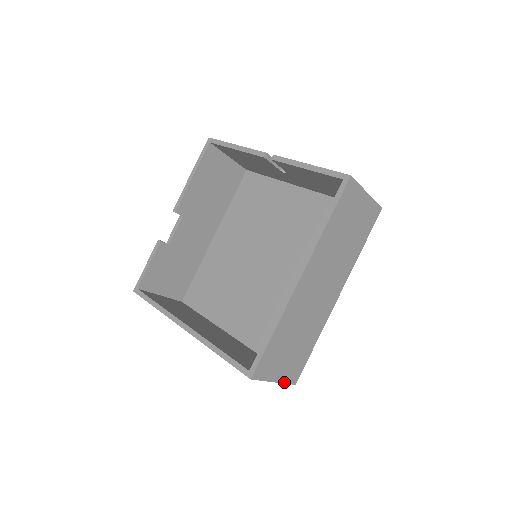
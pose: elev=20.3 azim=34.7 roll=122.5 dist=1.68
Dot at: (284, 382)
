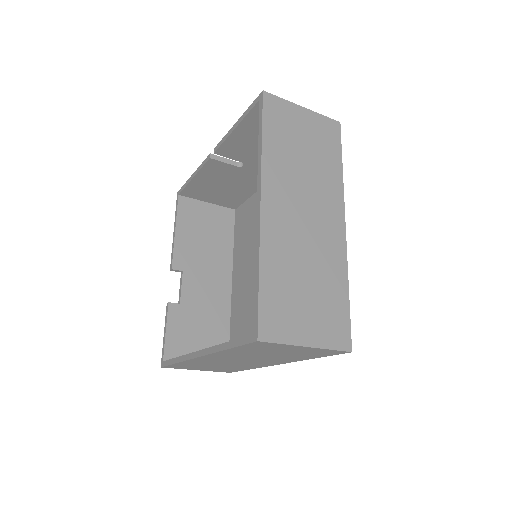
Dot at: (326, 347)
